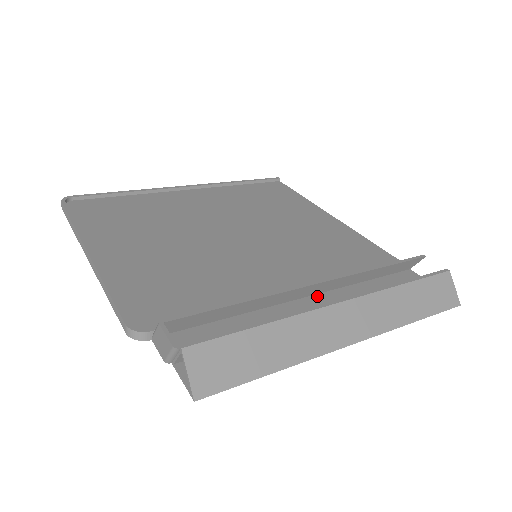
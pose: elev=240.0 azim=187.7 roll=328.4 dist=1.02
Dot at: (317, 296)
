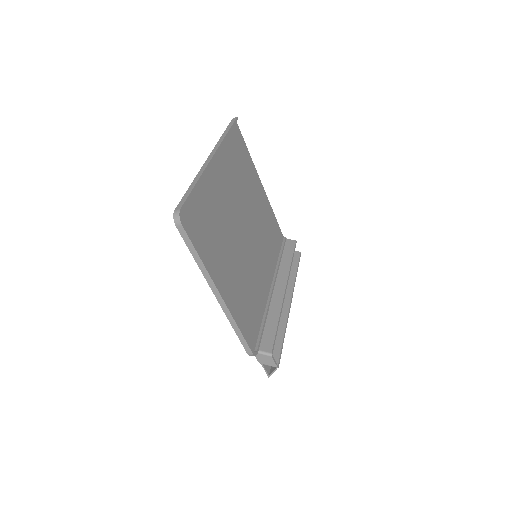
Dot at: occluded
